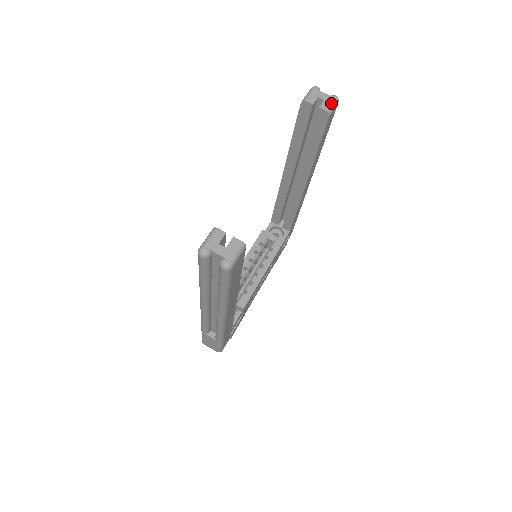
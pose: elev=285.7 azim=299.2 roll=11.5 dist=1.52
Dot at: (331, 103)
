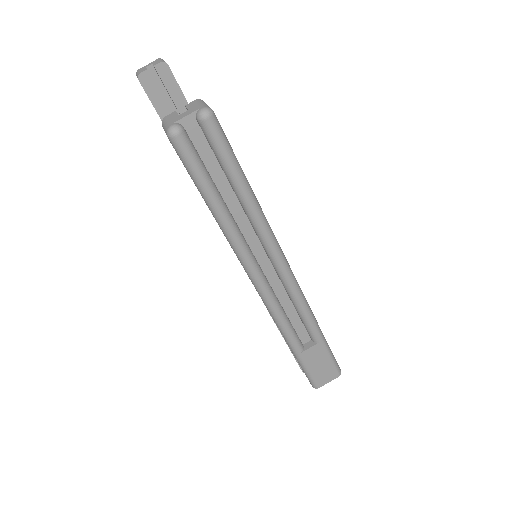
Dot at: (159, 60)
